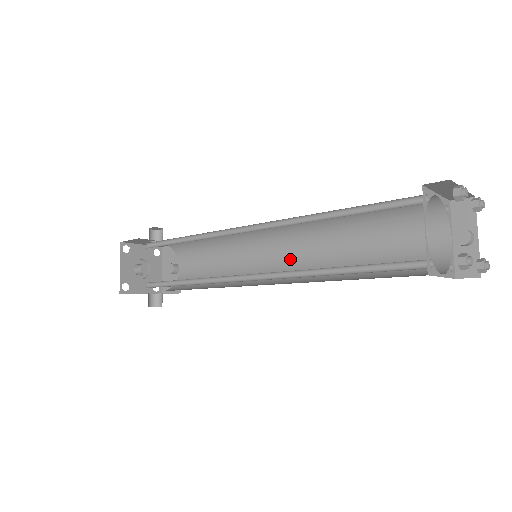
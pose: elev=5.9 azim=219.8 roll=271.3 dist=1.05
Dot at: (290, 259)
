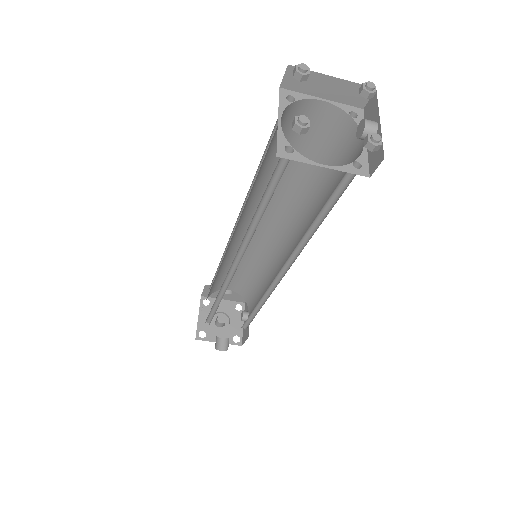
Dot at: (290, 253)
